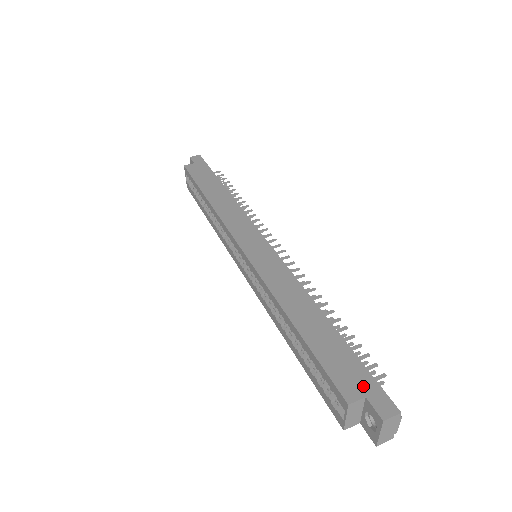
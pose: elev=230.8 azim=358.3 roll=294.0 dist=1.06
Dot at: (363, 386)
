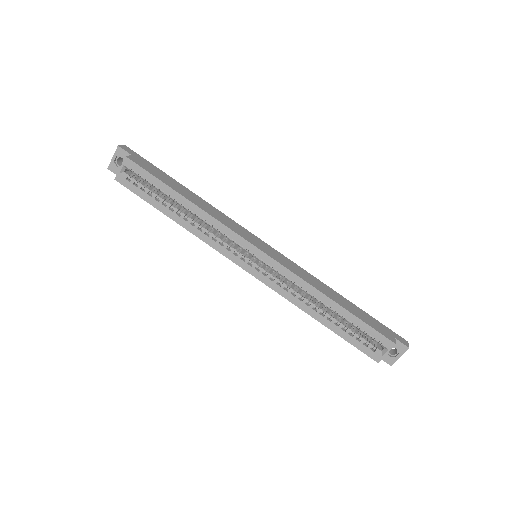
Dot at: (390, 333)
